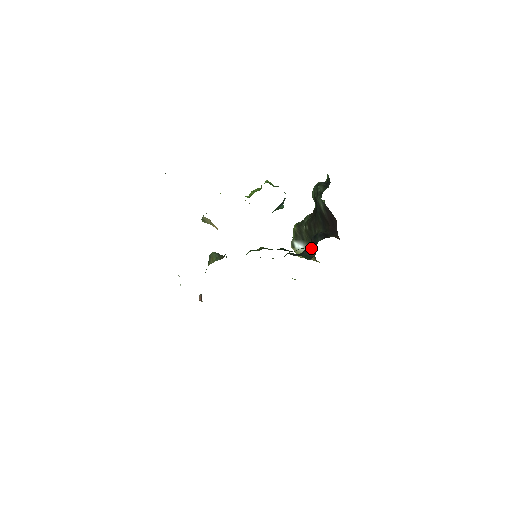
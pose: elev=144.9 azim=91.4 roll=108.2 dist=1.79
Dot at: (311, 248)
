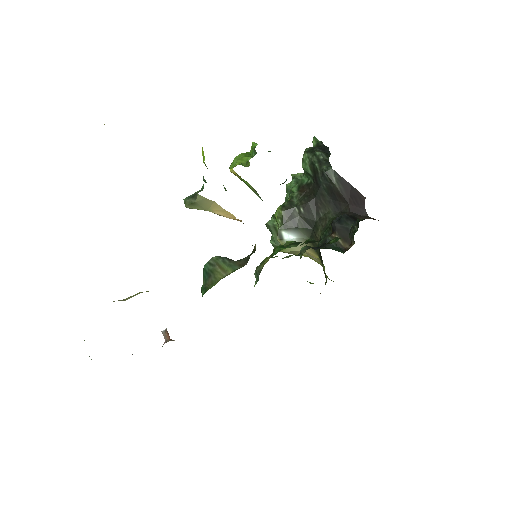
Dot at: (338, 236)
